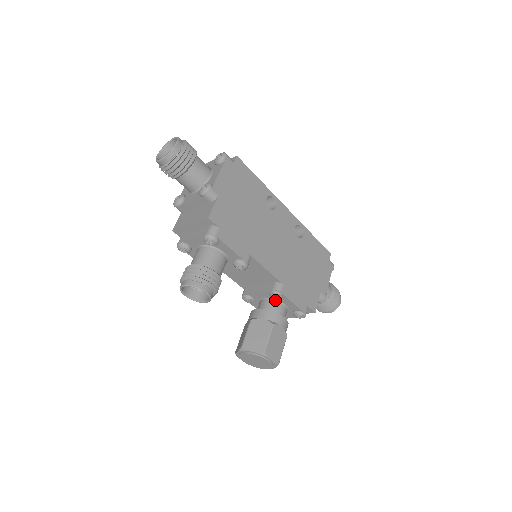
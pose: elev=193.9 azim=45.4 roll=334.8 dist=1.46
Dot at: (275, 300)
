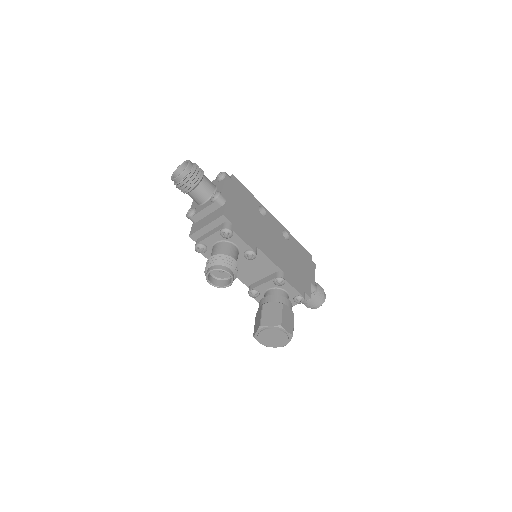
Dot at: (278, 288)
